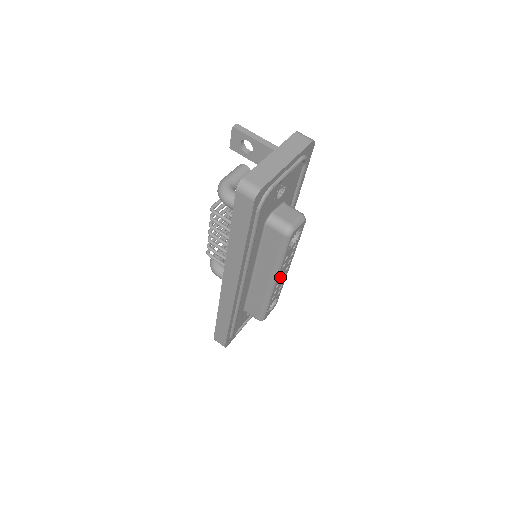
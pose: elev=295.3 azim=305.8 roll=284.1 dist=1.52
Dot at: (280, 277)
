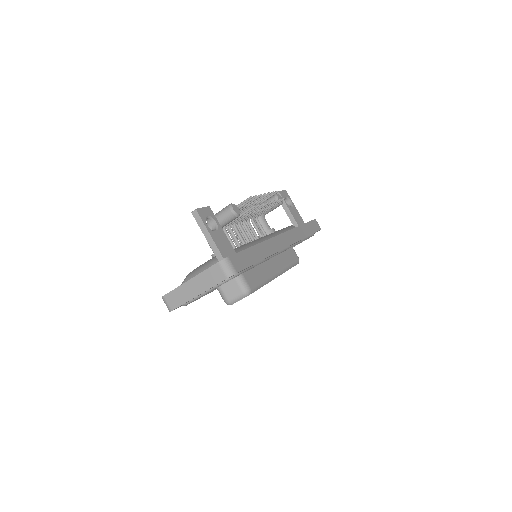
Dot at: occluded
